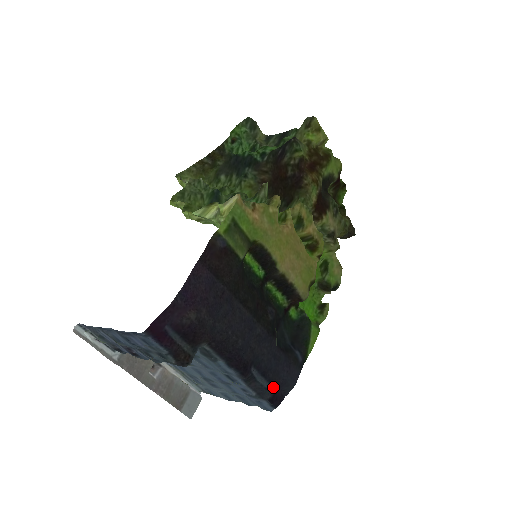
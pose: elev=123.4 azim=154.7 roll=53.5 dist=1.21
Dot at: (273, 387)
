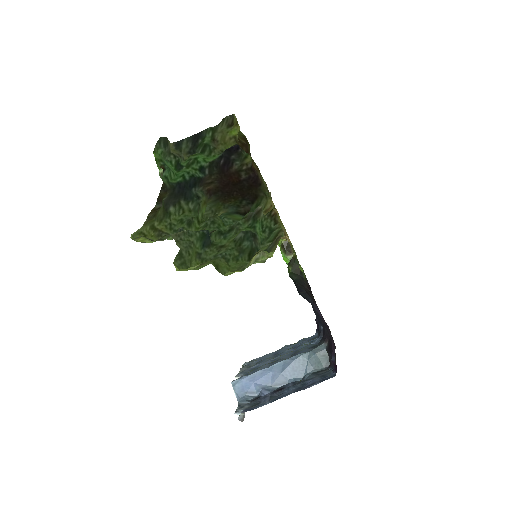
Dot at: occluded
